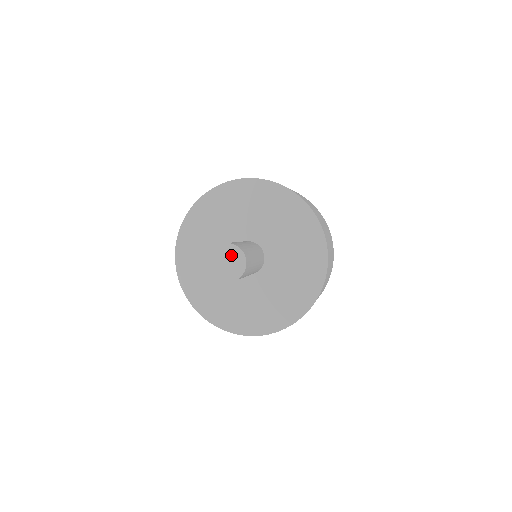
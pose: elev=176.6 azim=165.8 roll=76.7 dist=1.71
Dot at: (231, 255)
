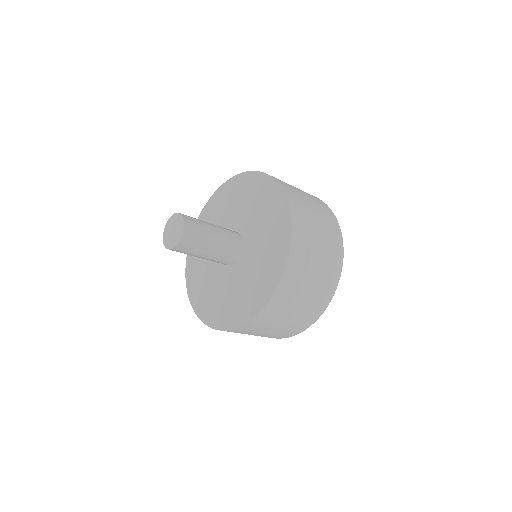
Dot at: (176, 223)
